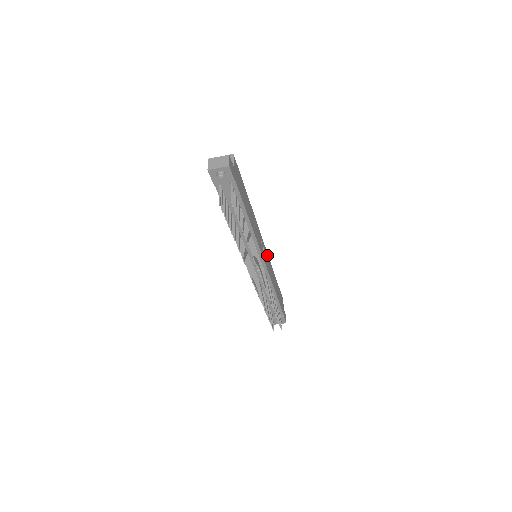
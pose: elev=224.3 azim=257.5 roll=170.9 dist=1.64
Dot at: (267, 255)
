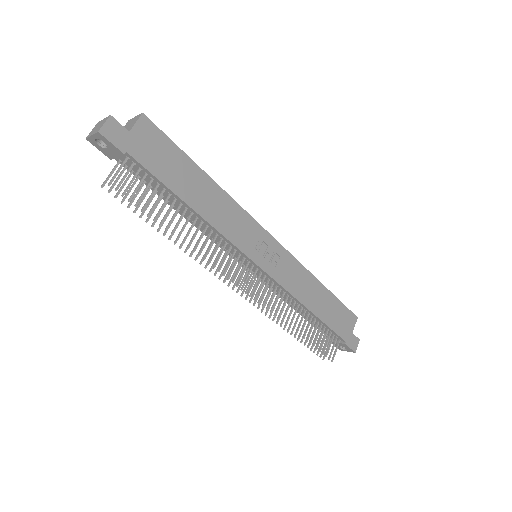
Dot at: (287, 255)
